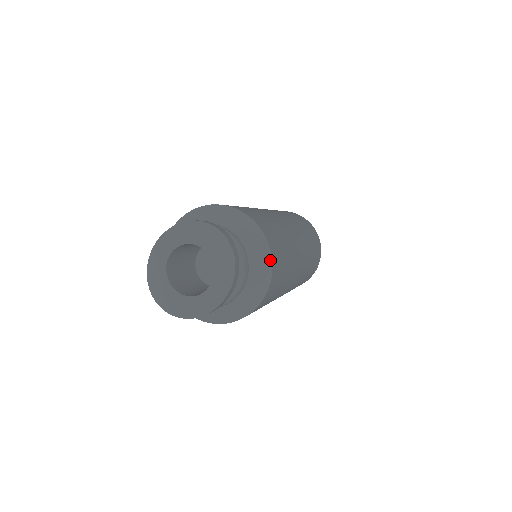
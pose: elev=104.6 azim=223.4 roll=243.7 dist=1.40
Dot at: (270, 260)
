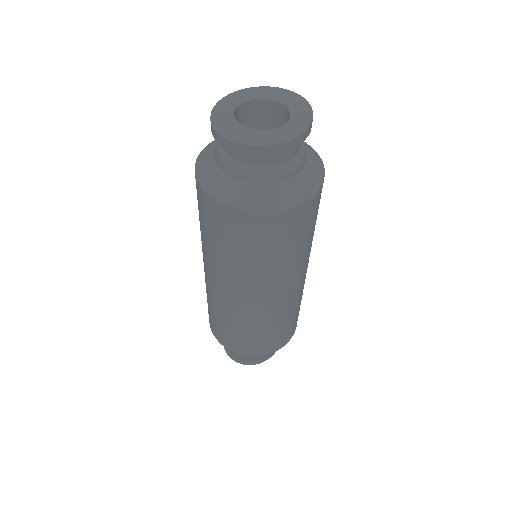
Dot at: (319, 156)
